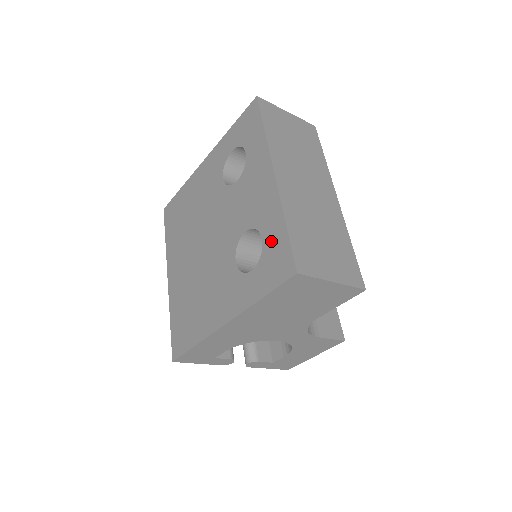
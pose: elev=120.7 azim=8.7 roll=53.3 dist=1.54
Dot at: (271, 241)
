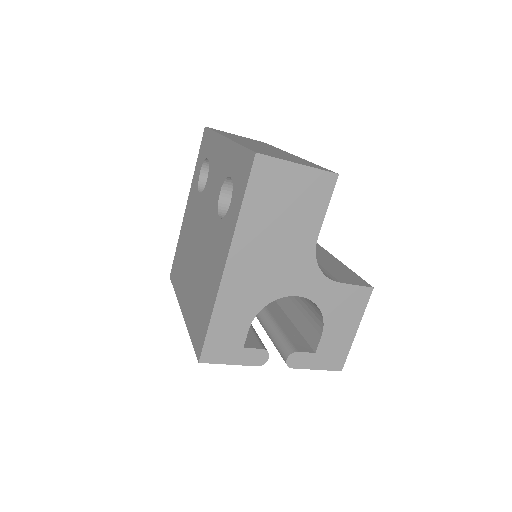
Dot at: (235, 167)
